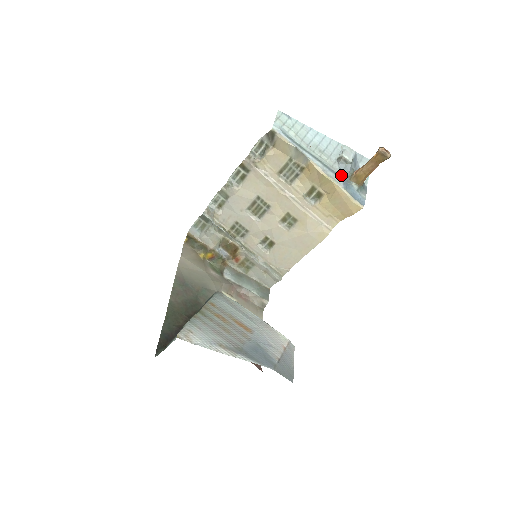
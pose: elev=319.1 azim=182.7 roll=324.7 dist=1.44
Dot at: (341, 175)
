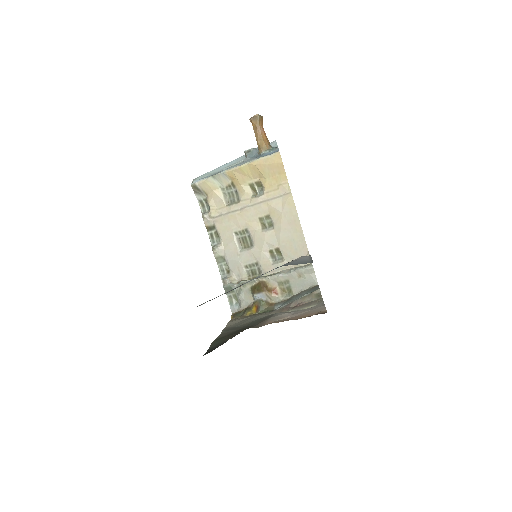
Dot at: (252, 158)
